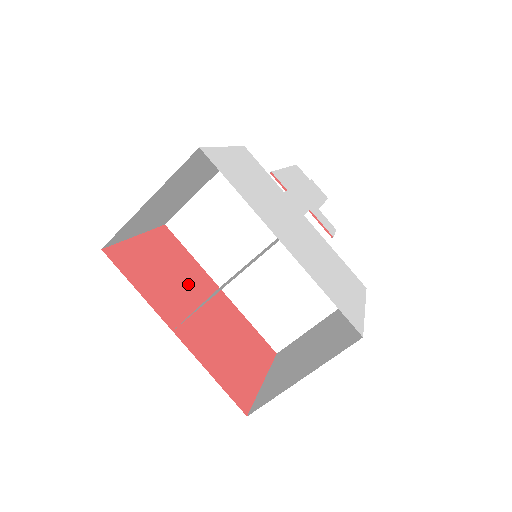
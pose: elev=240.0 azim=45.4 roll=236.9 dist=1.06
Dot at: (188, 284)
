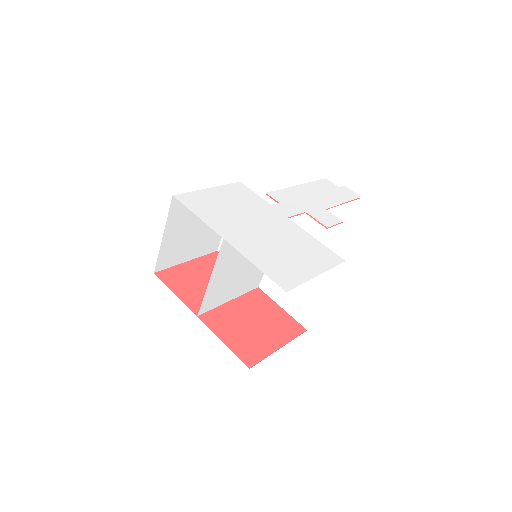
Dot at: occluded
